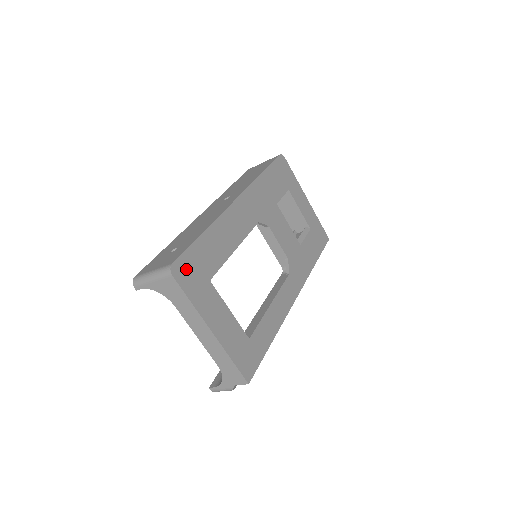
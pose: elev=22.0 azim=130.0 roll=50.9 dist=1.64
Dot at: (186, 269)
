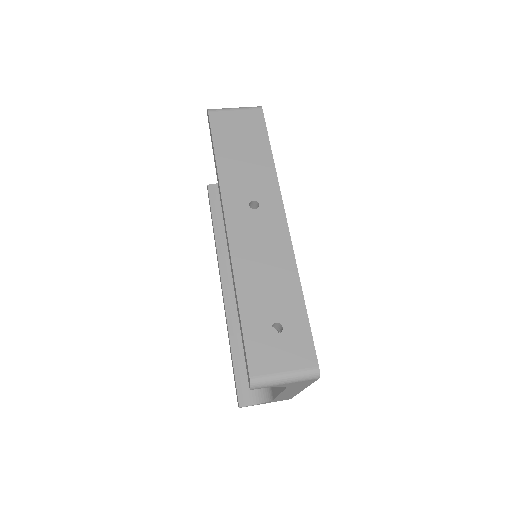
Dot at: occluded
